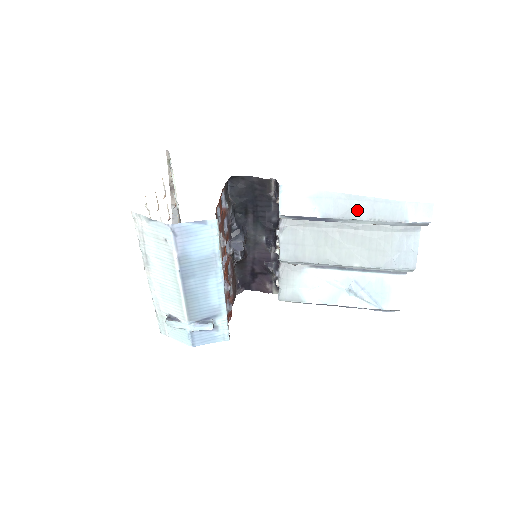
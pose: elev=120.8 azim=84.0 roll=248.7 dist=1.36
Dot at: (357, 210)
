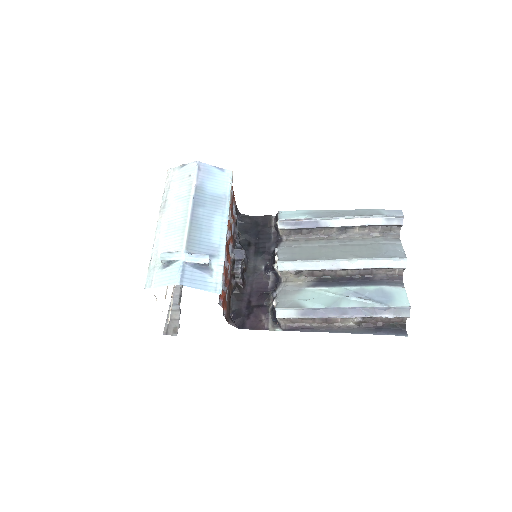
Dot at: (342, 214)
